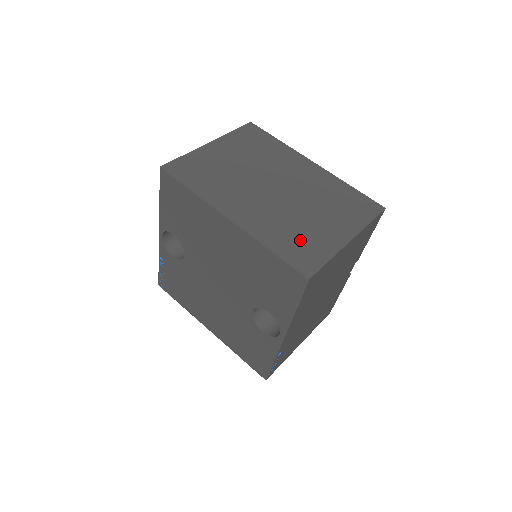
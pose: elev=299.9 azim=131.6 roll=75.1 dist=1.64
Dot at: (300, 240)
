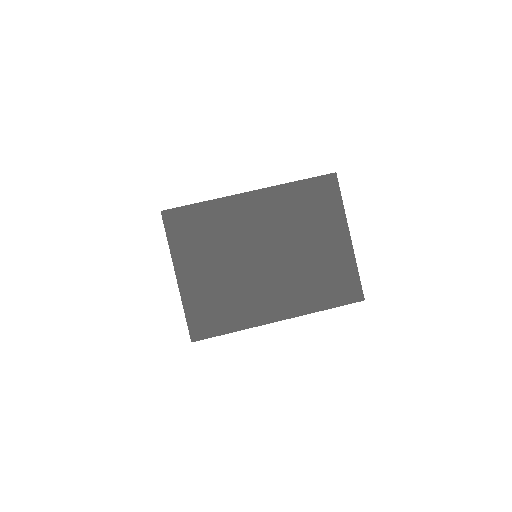
Dot at: (329, 279)
